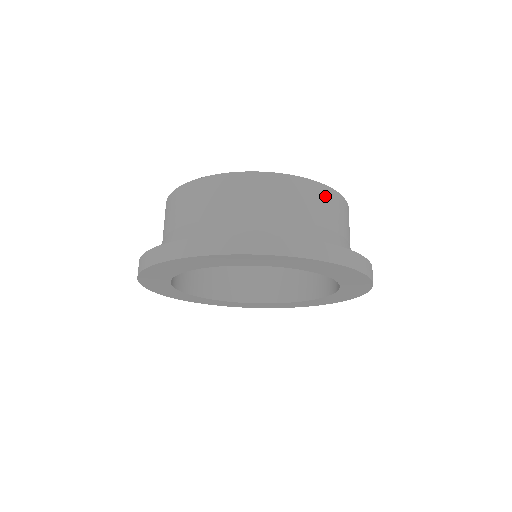
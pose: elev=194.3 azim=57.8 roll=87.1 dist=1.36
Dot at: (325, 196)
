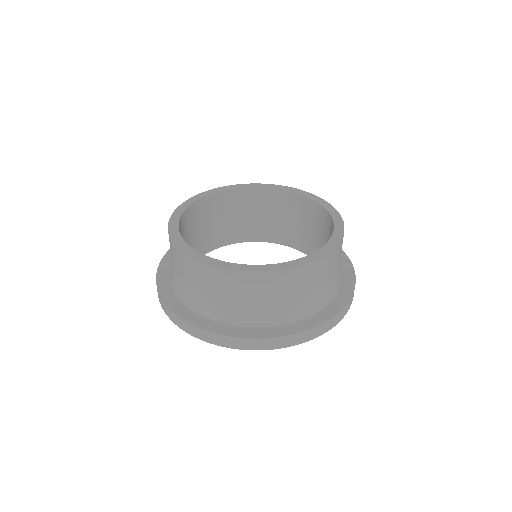
Dot at: occluded
